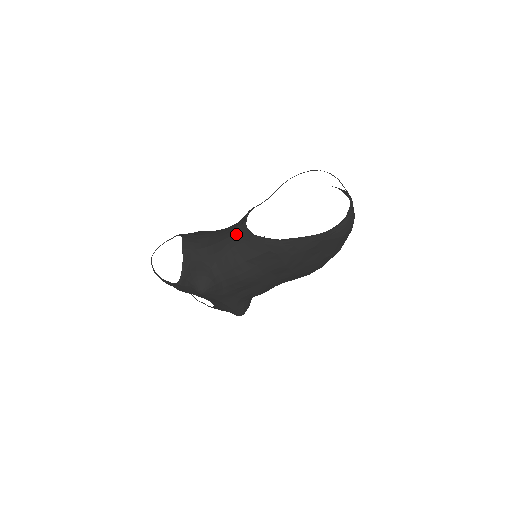
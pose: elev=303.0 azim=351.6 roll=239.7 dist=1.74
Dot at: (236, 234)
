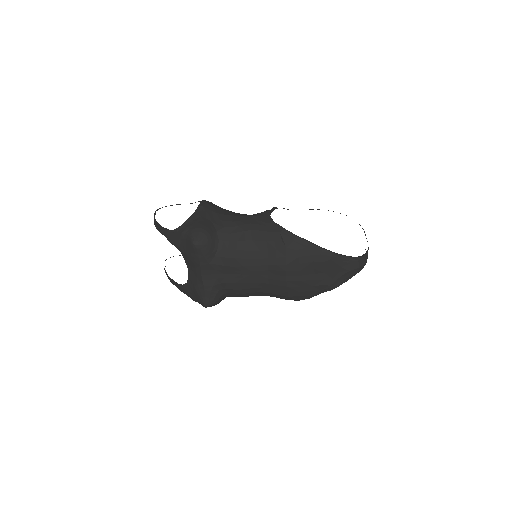
Dot at: (257, 216)
